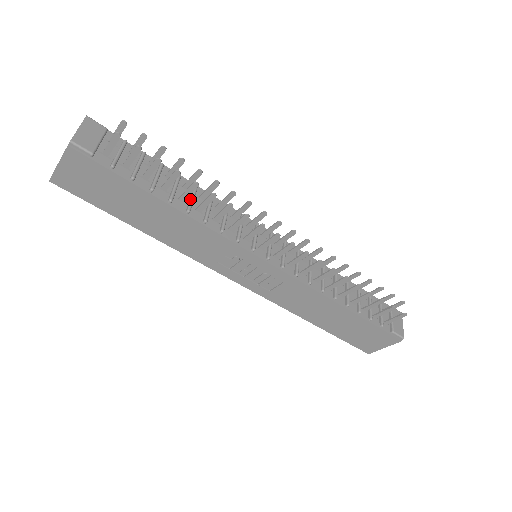
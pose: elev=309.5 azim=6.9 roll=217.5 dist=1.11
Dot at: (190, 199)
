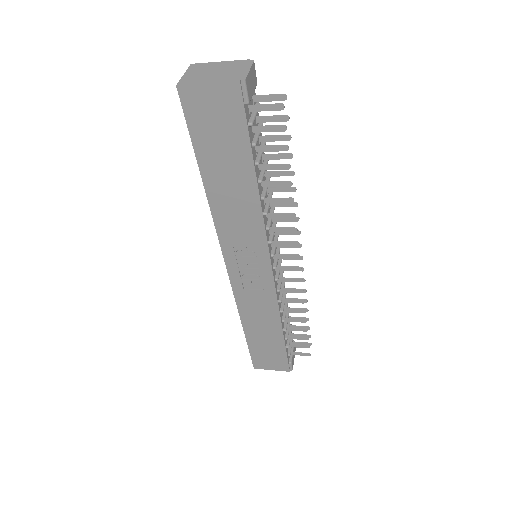
Dot at: (266, 187)
